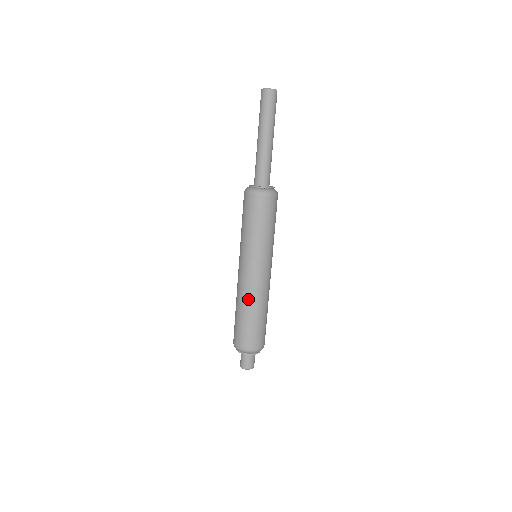
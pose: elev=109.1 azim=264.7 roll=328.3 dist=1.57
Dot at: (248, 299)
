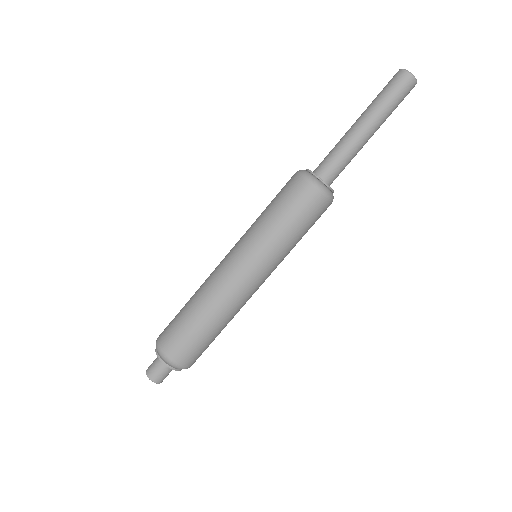
Dot at: (210, 296)
